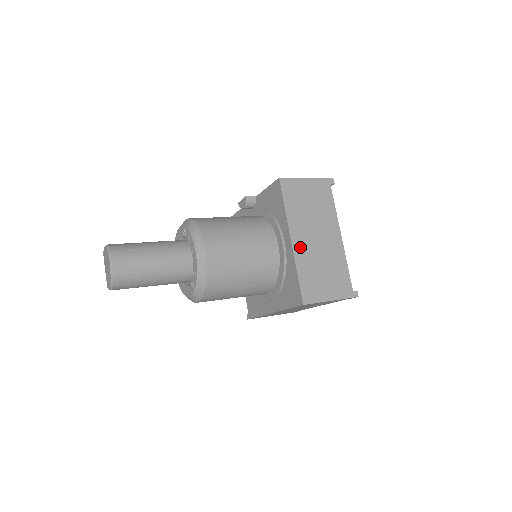
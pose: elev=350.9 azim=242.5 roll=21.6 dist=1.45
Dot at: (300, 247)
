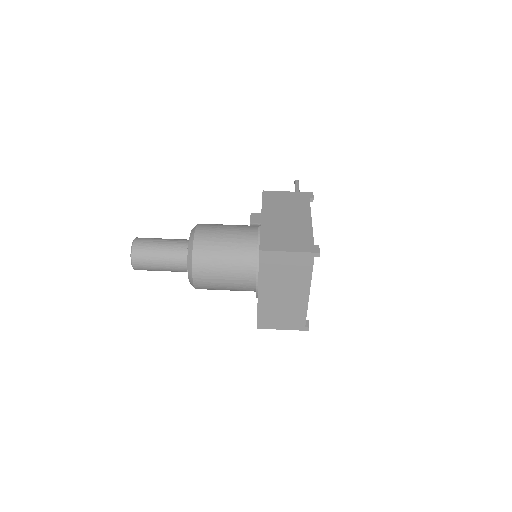
Dot at: (265, 298)
